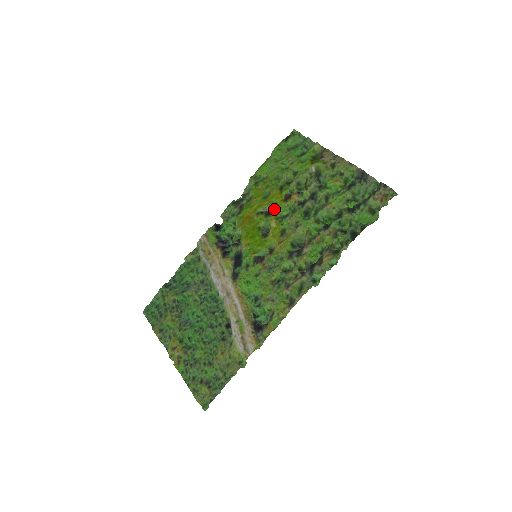
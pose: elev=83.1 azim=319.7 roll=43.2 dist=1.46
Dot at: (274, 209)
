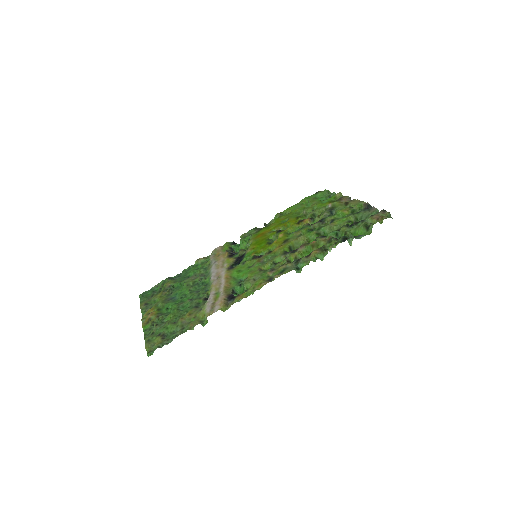
Dot at: occluded
